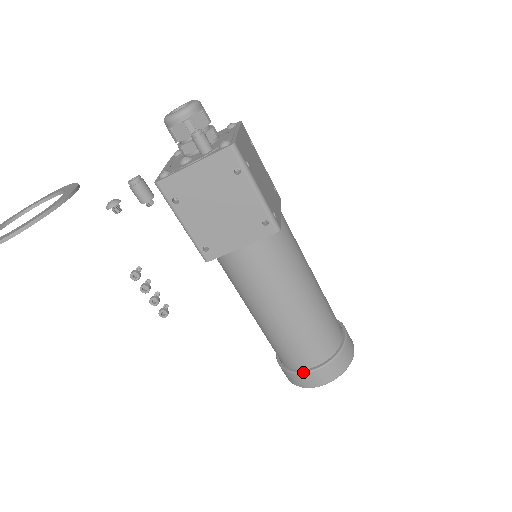
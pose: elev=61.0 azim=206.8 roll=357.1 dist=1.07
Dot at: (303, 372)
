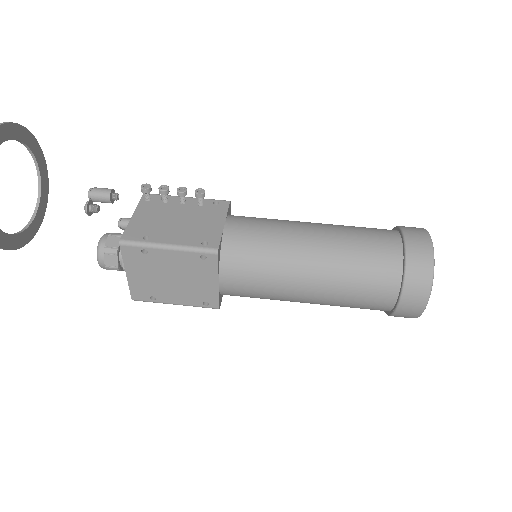
Dot at: (404, 246)
